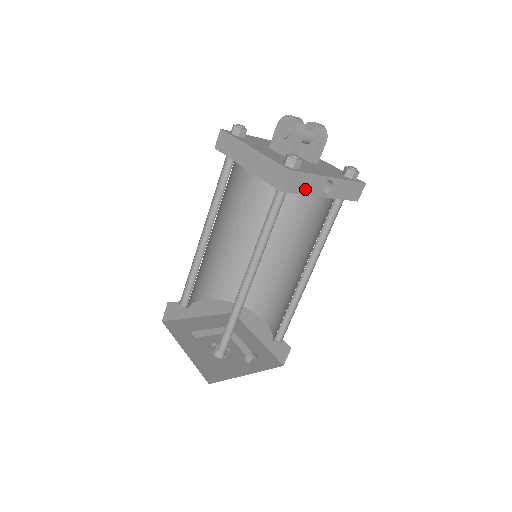
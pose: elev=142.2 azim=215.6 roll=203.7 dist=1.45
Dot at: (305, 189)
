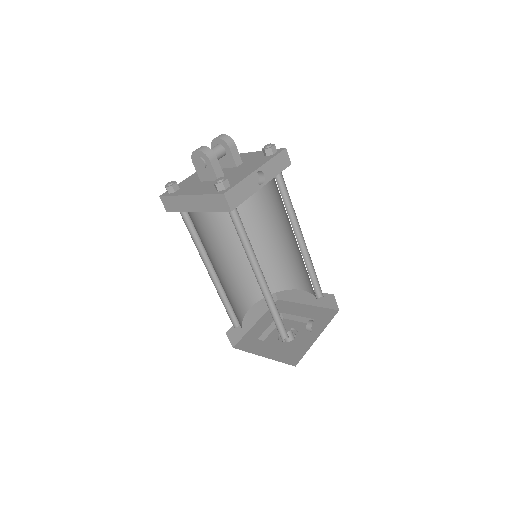
Dot at: (246, 194)
